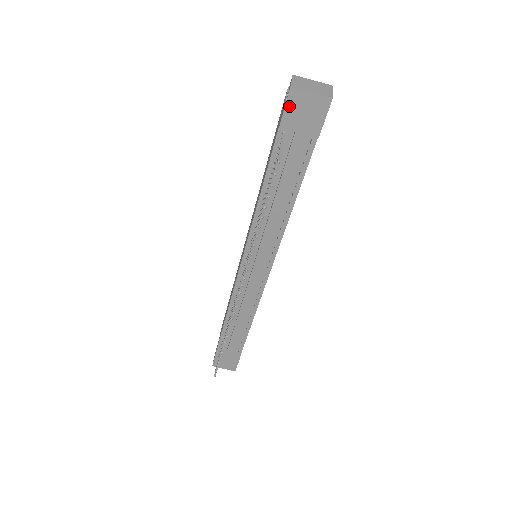
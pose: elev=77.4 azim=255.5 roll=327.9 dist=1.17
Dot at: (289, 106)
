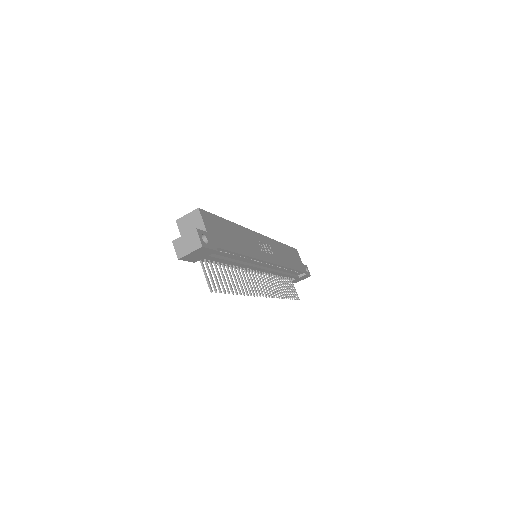
Dot at: (187, 260)
